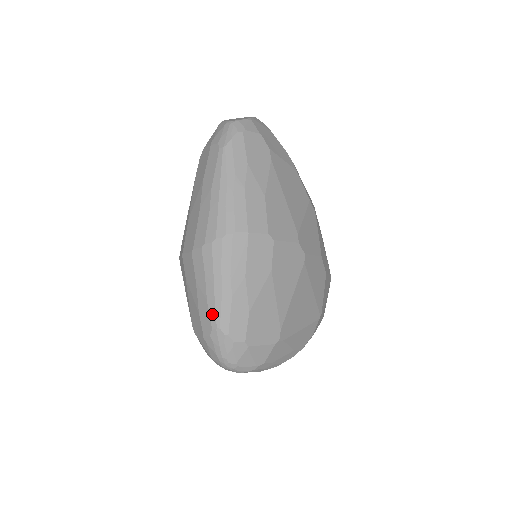
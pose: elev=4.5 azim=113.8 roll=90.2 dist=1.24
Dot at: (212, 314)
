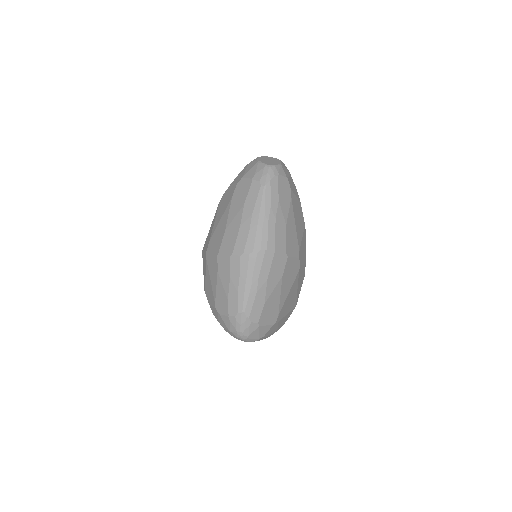
Dot at: (240, 302)
